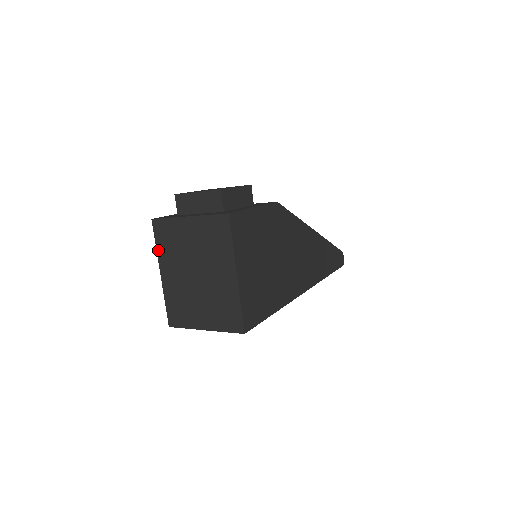
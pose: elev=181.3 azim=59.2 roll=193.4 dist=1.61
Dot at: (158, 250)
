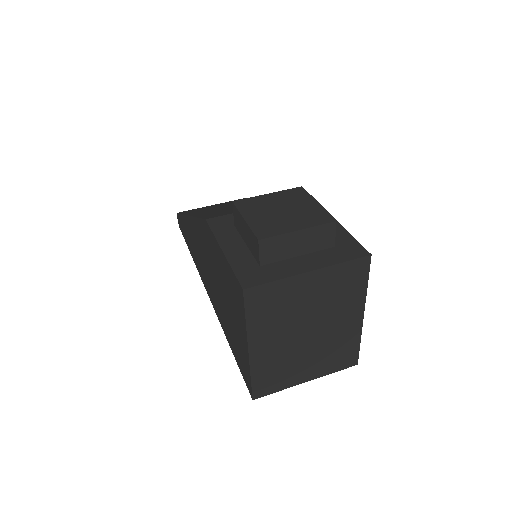
Dot at: (249, 324)
